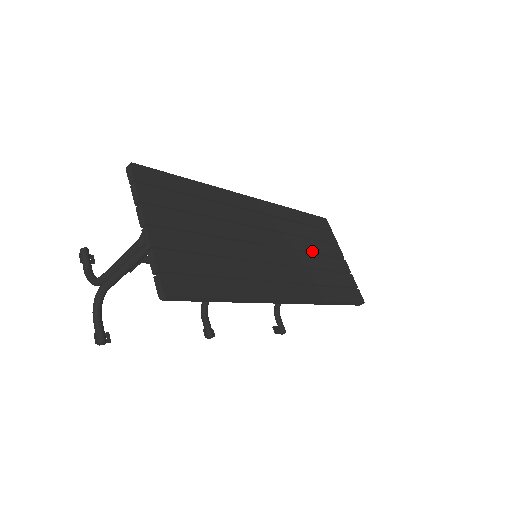
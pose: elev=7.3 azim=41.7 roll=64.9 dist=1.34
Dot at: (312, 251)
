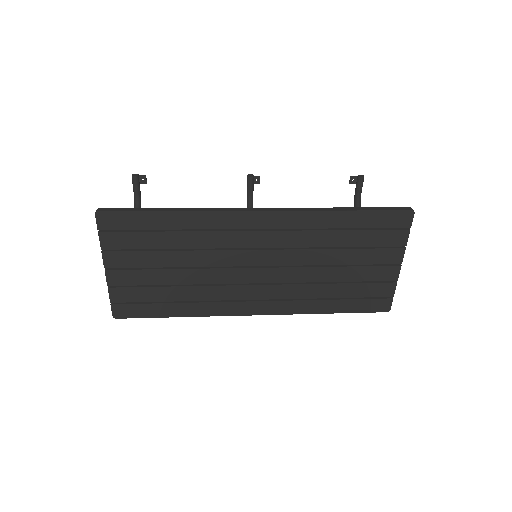
Dot at: (334, 263)
